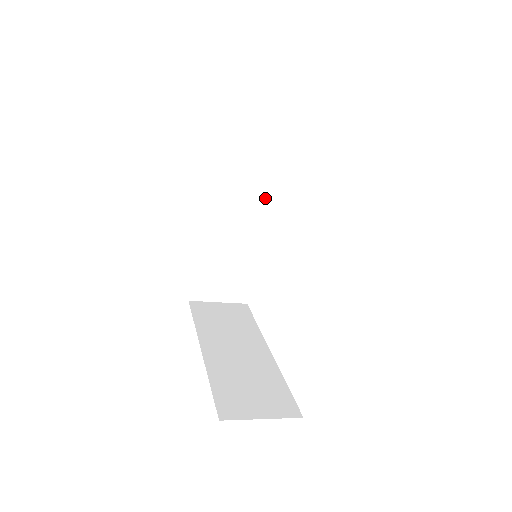
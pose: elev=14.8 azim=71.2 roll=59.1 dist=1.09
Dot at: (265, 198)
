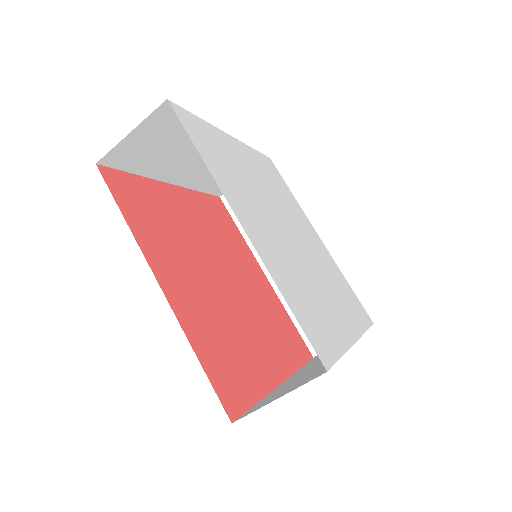
Dot at: occluded
